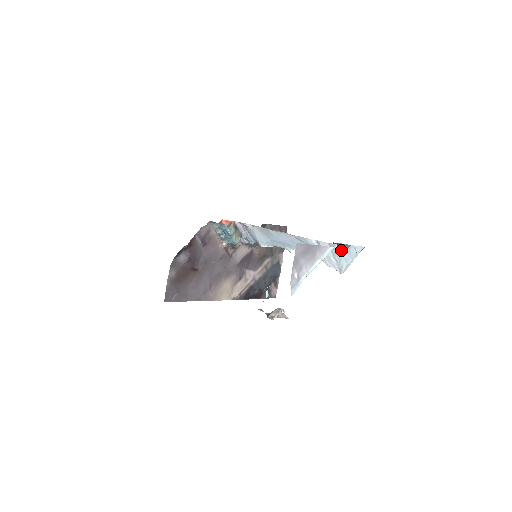
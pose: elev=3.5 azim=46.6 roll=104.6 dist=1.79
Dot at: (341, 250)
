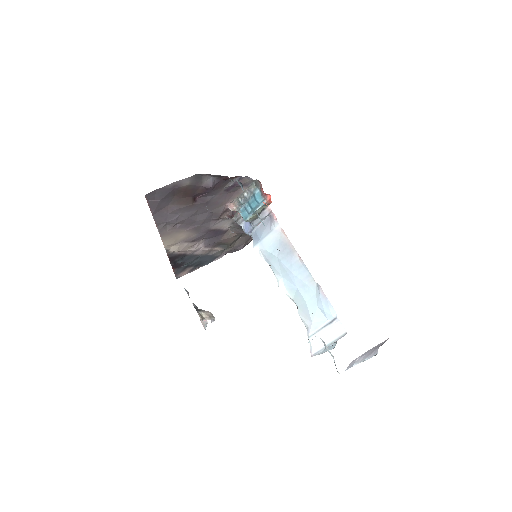
Dot at: occluded
